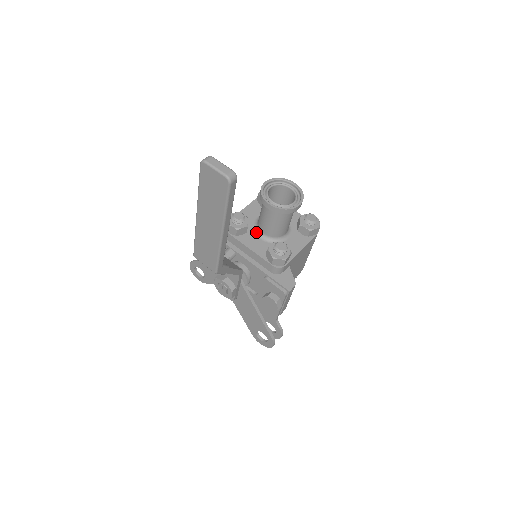
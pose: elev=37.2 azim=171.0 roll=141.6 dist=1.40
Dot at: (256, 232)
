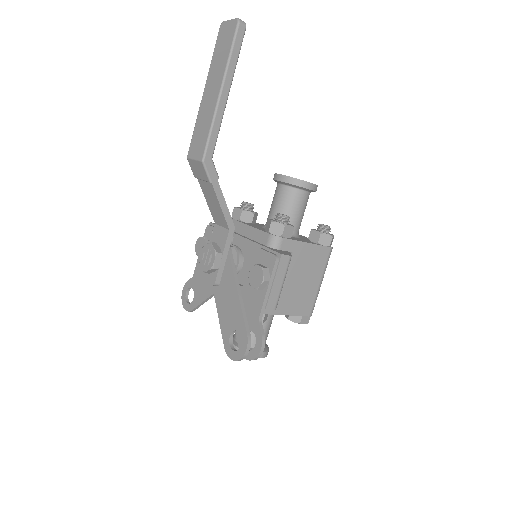
Dot at: (262, 226)
